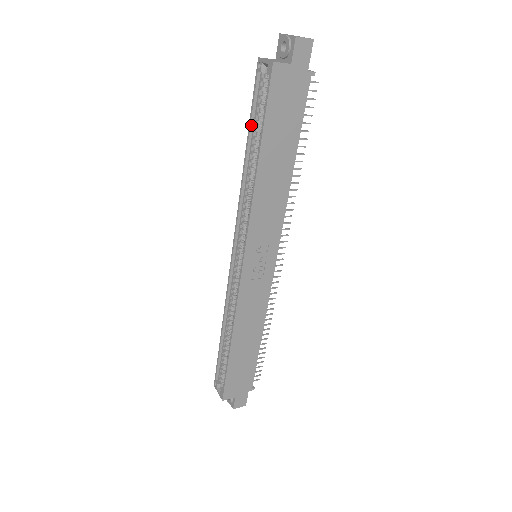
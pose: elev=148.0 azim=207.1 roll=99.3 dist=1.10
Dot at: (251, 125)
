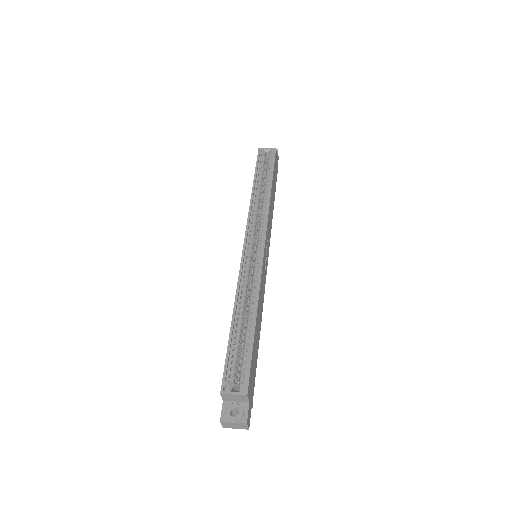
Dot at: (256, 174)
